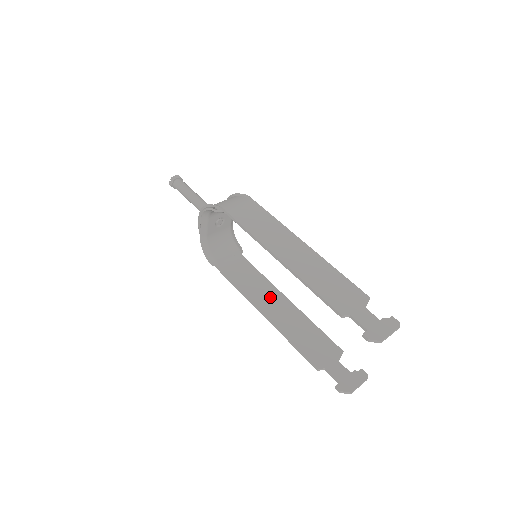
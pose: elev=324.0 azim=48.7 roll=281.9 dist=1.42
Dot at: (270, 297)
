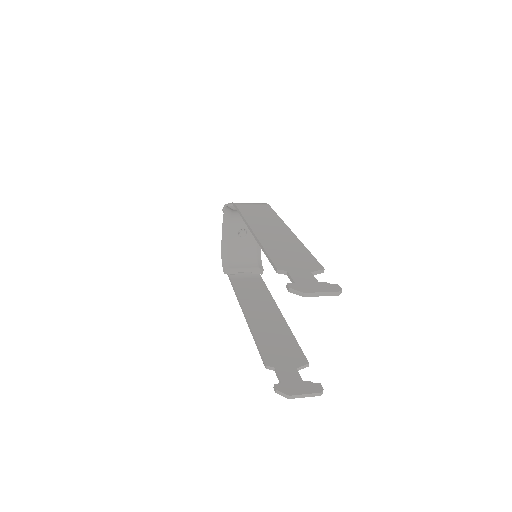
Dot at: (262, 305)
